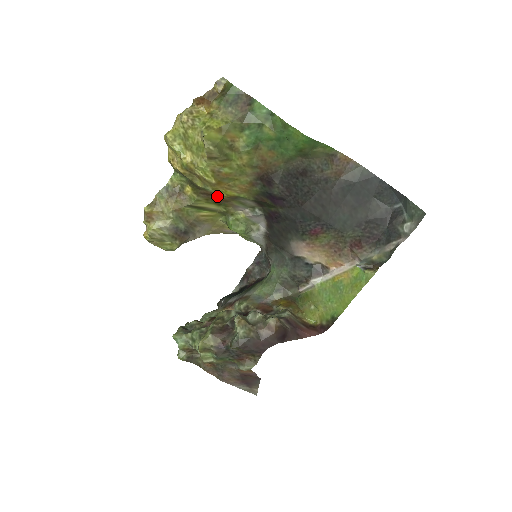
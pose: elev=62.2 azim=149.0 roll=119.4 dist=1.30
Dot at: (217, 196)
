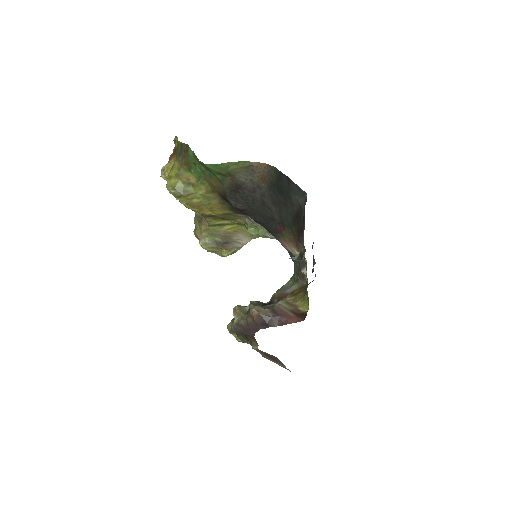
Dot at: (216, 216)
